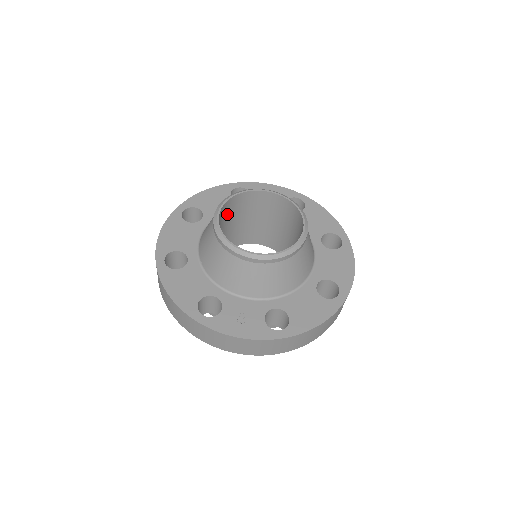
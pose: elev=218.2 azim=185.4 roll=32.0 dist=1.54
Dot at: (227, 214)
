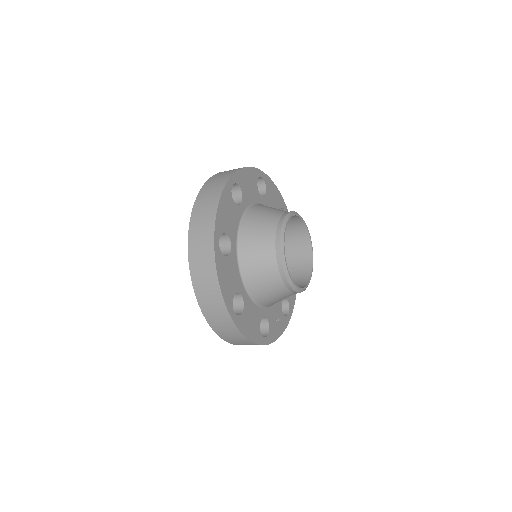
Dot at: occluded
